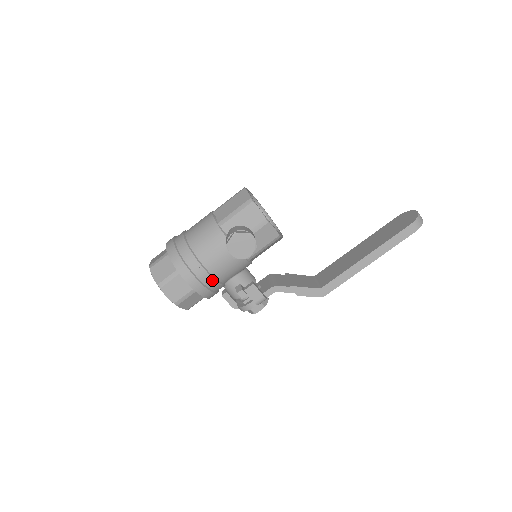
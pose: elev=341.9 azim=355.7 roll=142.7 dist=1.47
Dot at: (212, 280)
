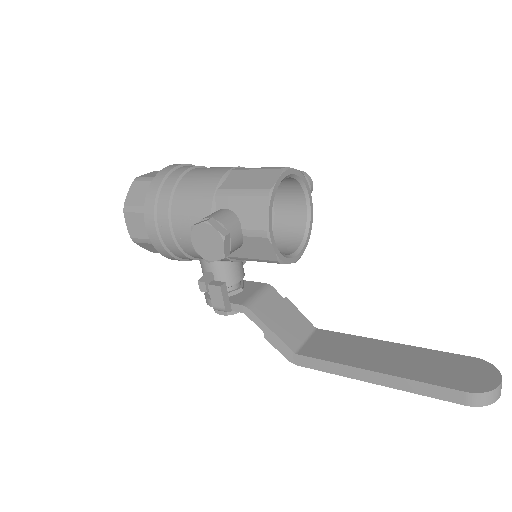
Dot at: (176, 247)
